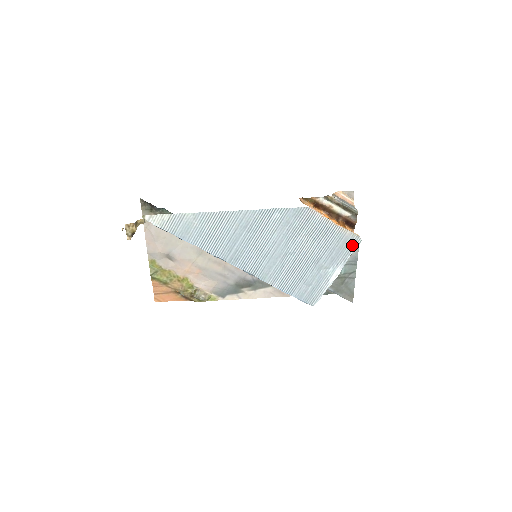
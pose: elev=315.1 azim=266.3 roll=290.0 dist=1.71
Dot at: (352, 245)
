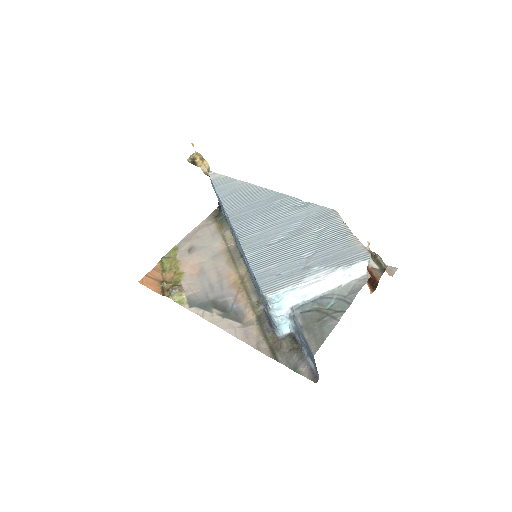
Dot at: (356, 257)
